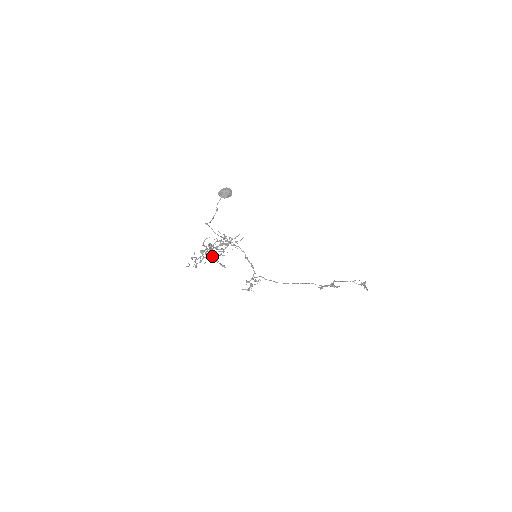
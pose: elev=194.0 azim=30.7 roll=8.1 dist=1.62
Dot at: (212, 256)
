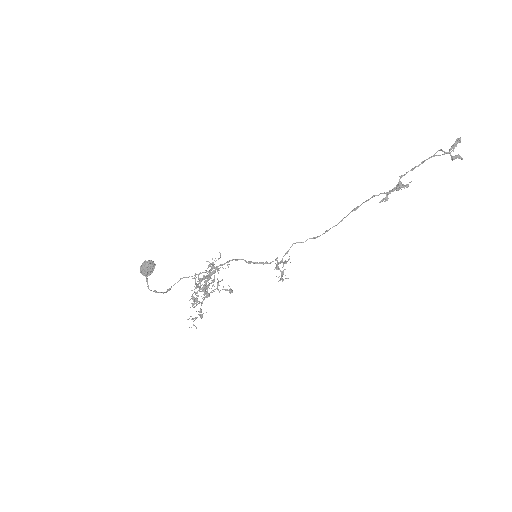
Dot at: (208, 296)
